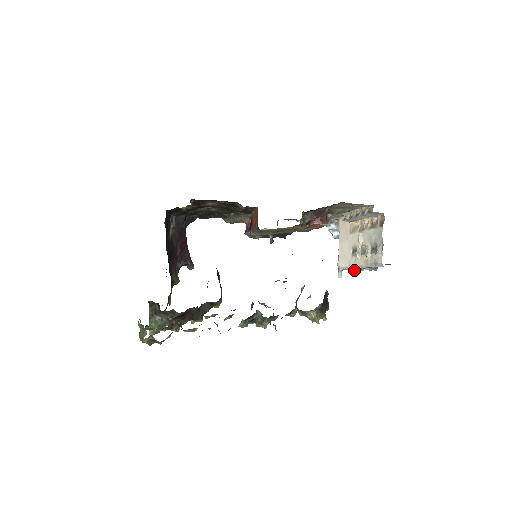
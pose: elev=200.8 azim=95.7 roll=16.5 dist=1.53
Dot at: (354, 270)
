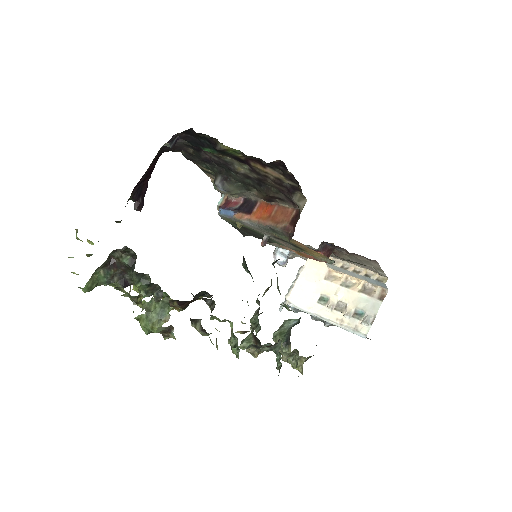
Dot at: (292, 309)
